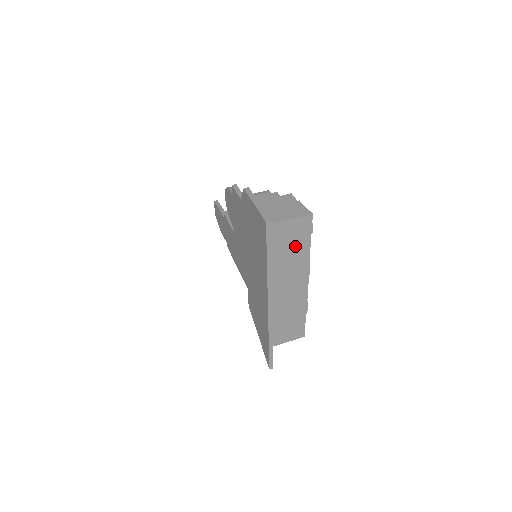
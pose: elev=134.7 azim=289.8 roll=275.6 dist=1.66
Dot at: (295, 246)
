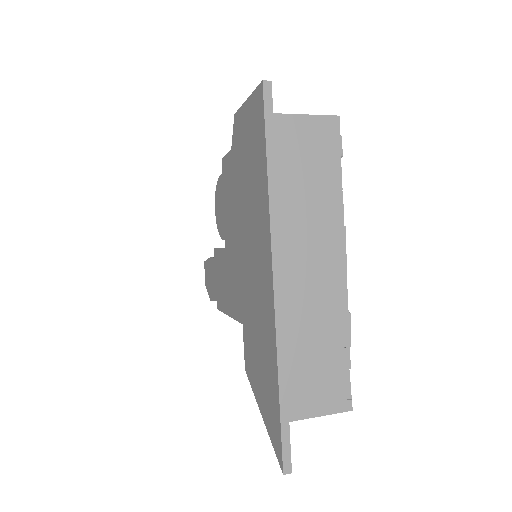
Dot at: (316, 173)
